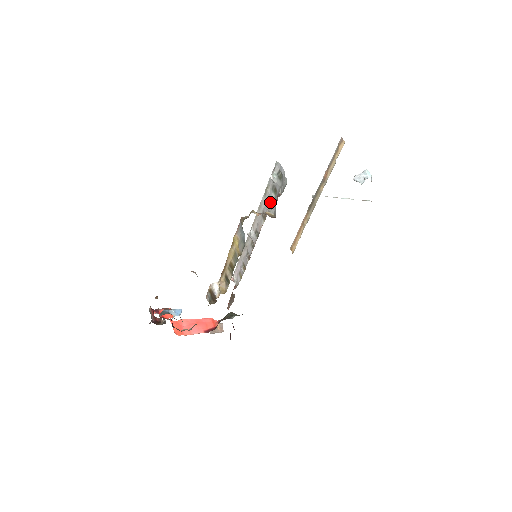
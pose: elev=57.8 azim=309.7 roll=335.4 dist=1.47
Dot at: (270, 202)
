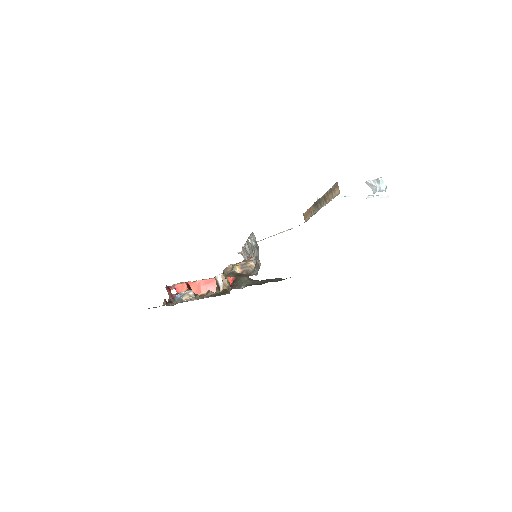
Dot at: (254, 251)
